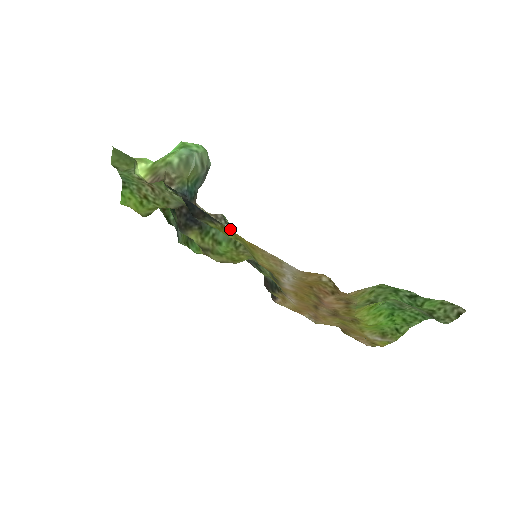
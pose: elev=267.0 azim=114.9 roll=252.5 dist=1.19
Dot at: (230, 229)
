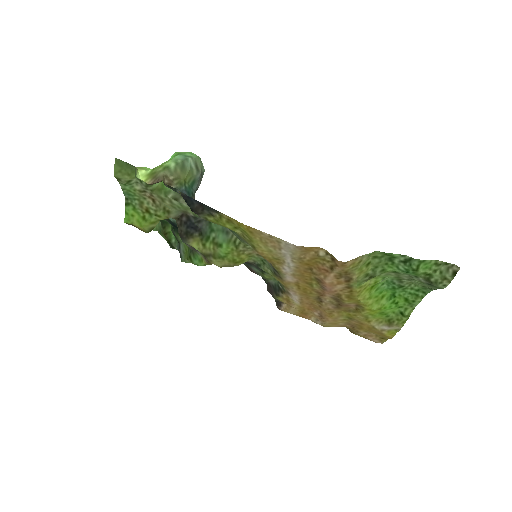
Dot at: (228, 216)
